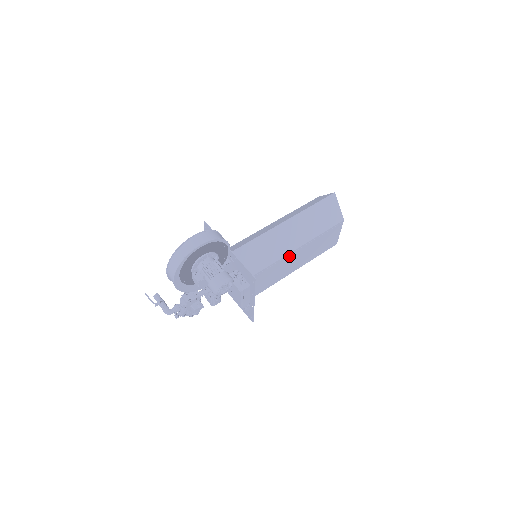
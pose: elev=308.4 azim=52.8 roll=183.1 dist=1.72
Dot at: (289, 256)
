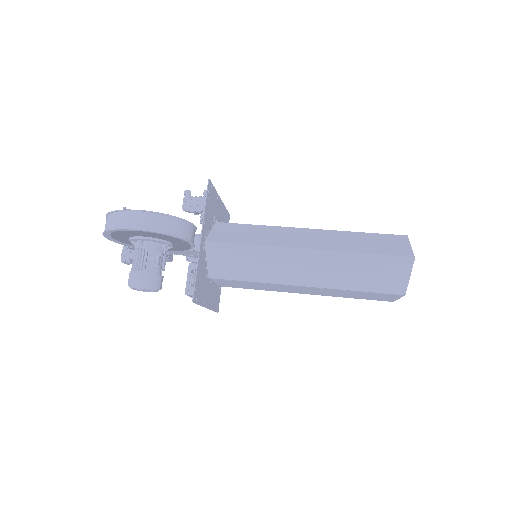
Dot at: (293, 286)
